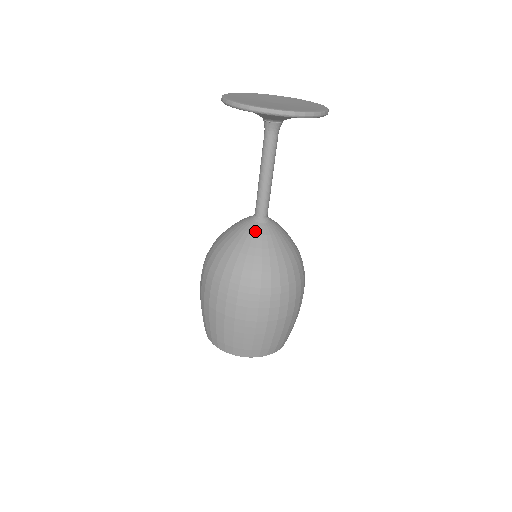
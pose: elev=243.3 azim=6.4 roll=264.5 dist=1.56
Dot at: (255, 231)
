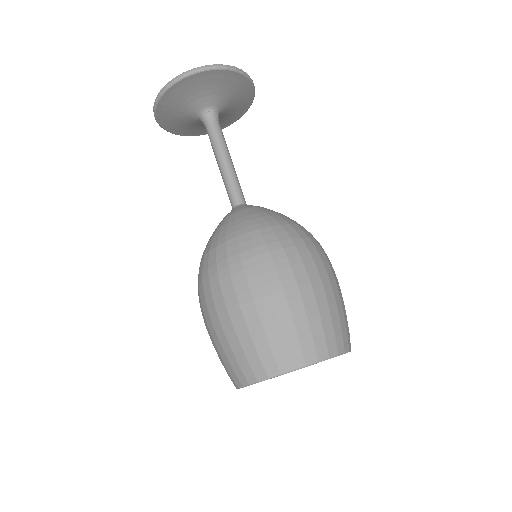
Dot at: occluded
